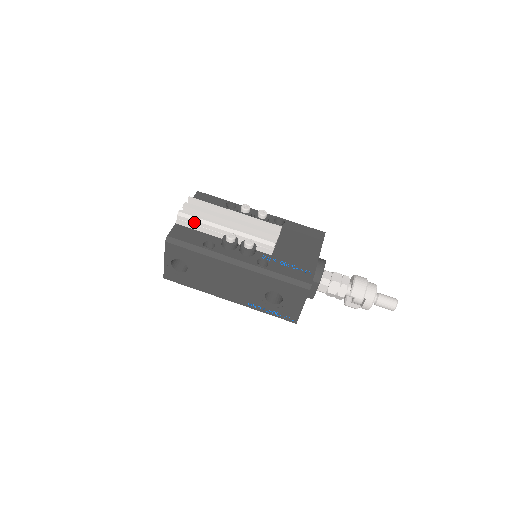
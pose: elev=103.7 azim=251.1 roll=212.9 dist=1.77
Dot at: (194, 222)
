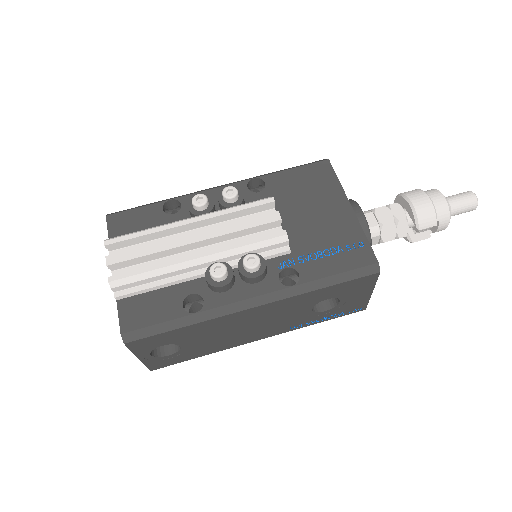
Dot at: (144, 281)
